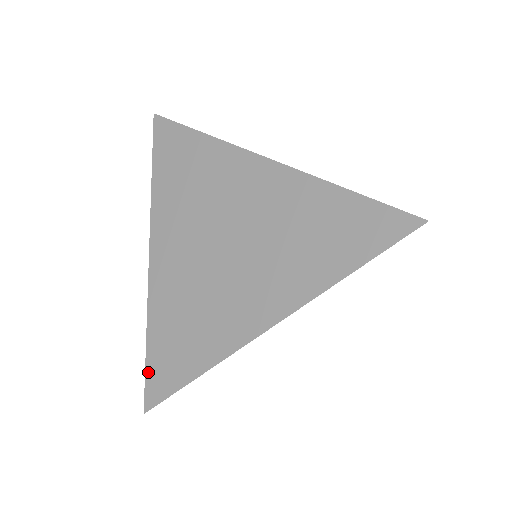
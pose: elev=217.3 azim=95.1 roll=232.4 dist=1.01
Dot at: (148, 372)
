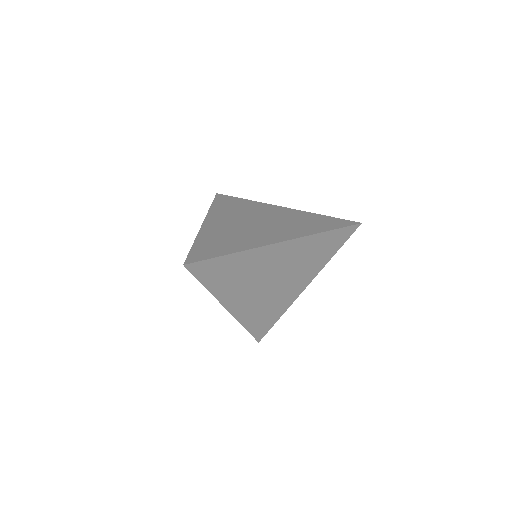
Dot at: (192, 252)
